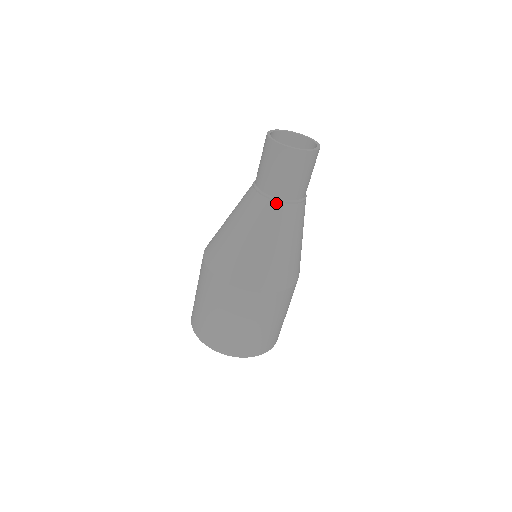
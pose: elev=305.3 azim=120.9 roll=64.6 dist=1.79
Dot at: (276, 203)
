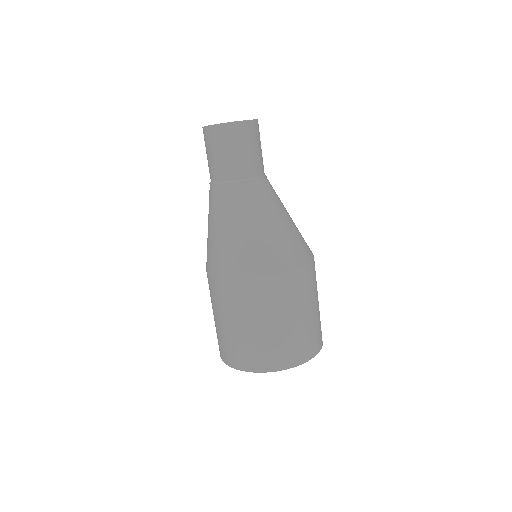
Dot at: (260, 181)
